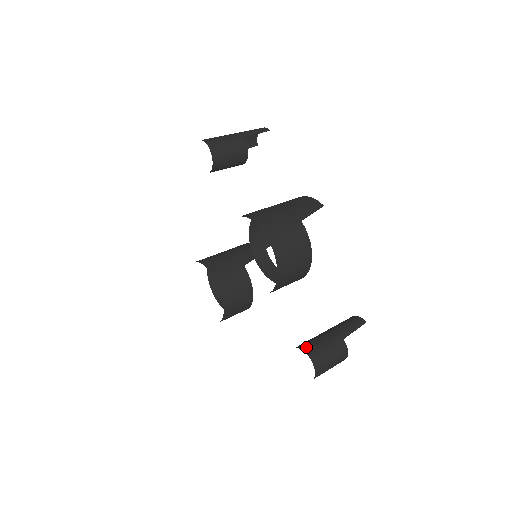
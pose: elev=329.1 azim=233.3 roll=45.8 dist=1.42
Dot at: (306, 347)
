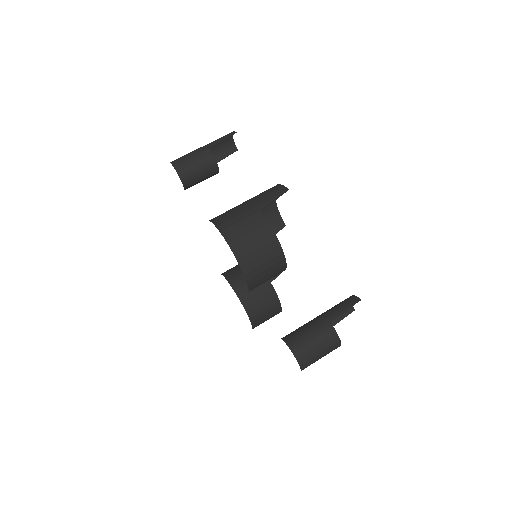
Dot at: (287, 337)
